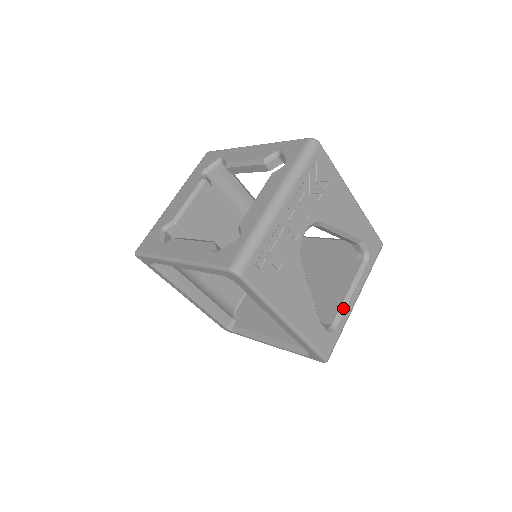
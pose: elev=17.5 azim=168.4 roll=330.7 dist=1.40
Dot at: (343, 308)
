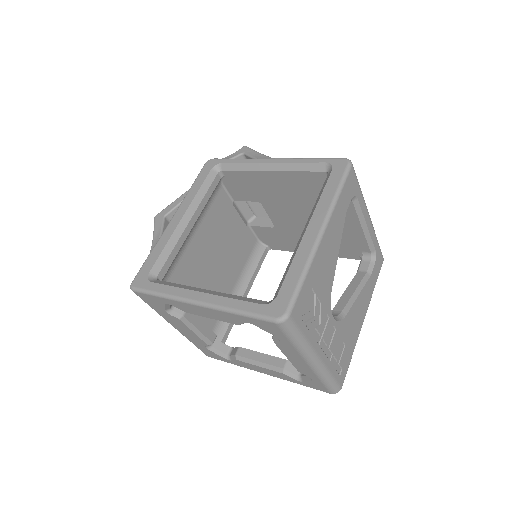
Dot at: (369, 239)
